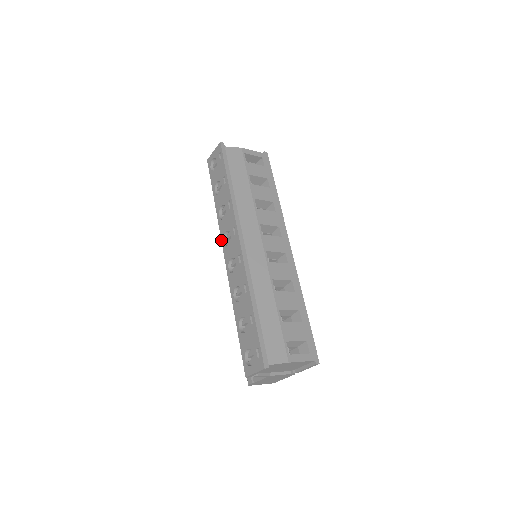
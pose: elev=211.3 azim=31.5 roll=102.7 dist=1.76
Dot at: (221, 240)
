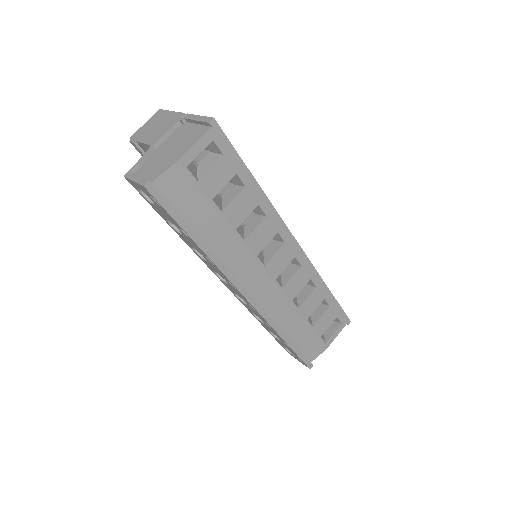
Dot at: occluded
